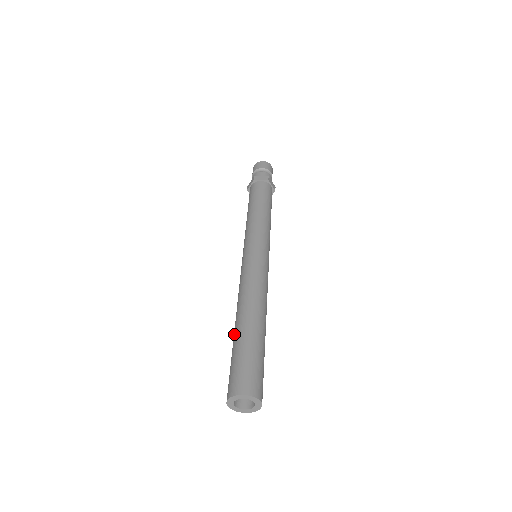
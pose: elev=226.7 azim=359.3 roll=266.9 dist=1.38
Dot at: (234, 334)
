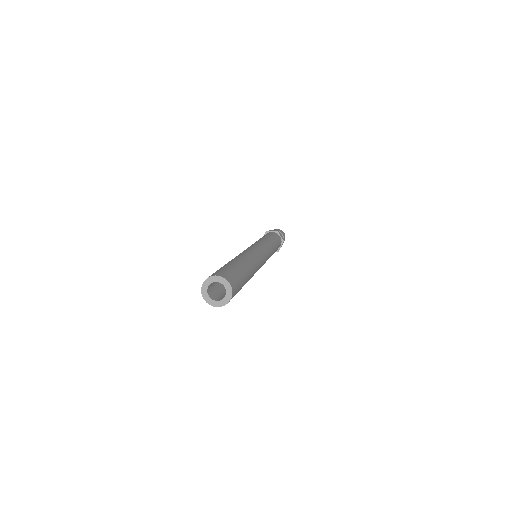
Dot at: (232, 261)
